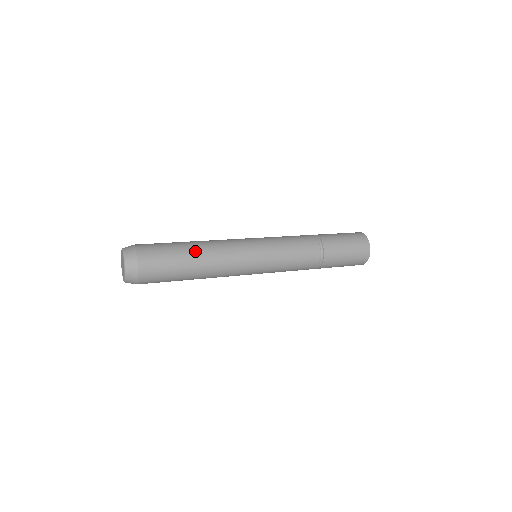
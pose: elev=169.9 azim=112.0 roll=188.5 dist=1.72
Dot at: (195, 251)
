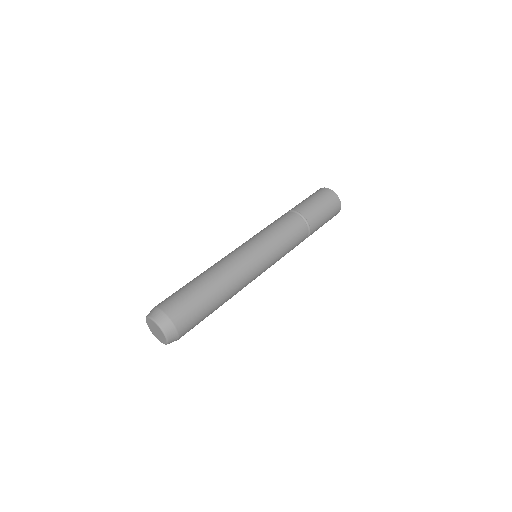
Dot at: (221, 305)
